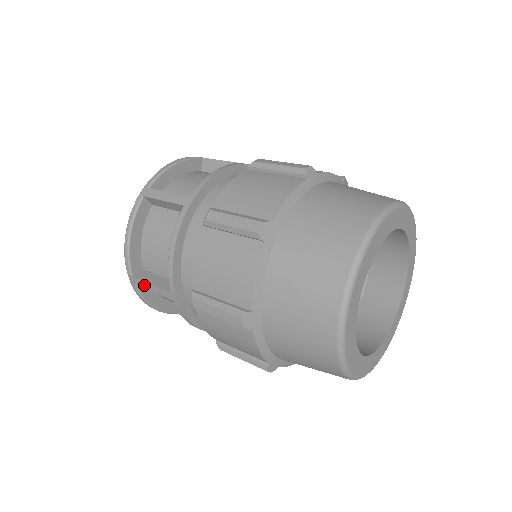
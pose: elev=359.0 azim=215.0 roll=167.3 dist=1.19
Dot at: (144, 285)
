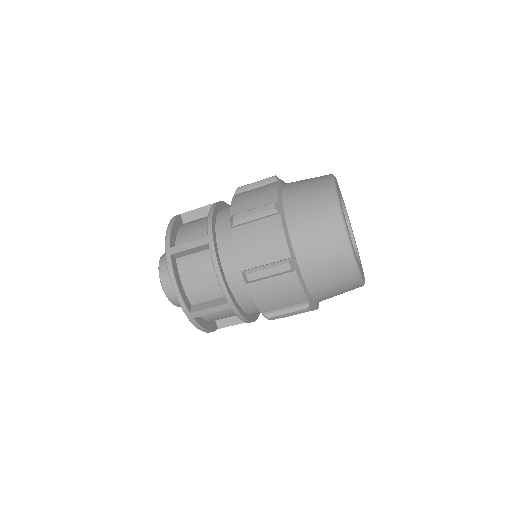
Dot at: (181, 248)
